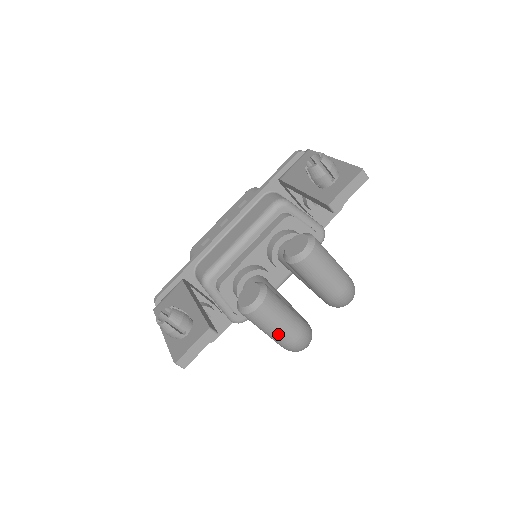
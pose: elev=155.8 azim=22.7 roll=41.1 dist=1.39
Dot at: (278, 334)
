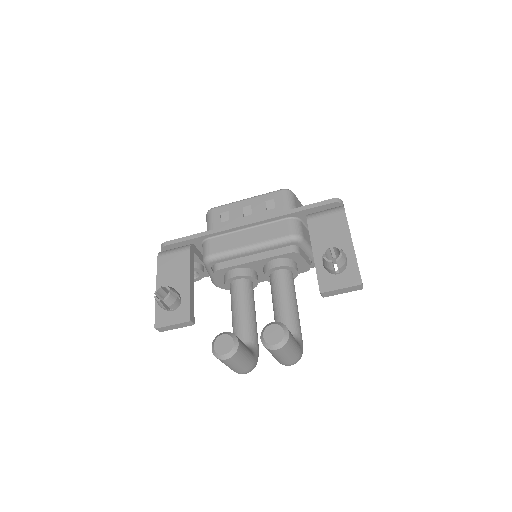
Dot at: (231, 368)
